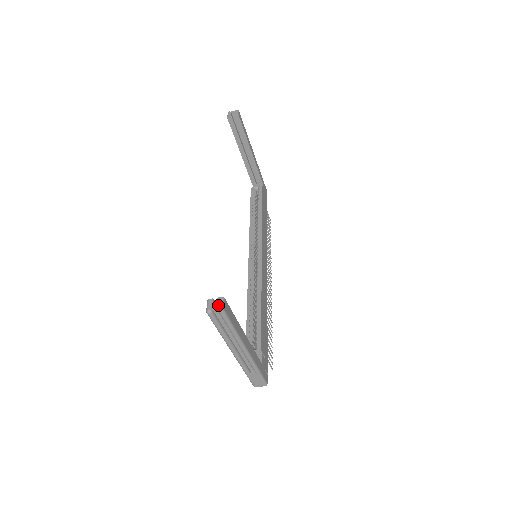
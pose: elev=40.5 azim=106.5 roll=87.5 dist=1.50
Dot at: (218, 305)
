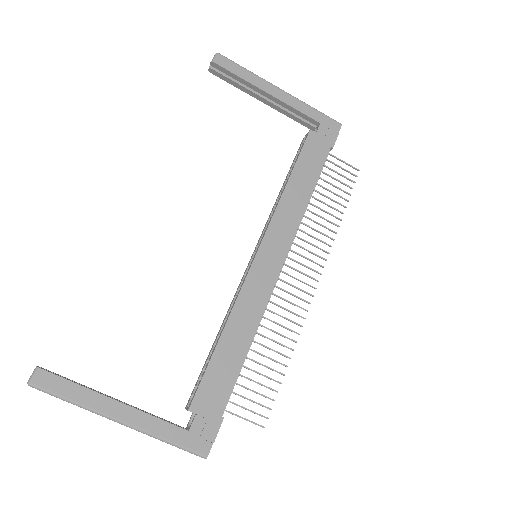
Dot at: (30, 377)
